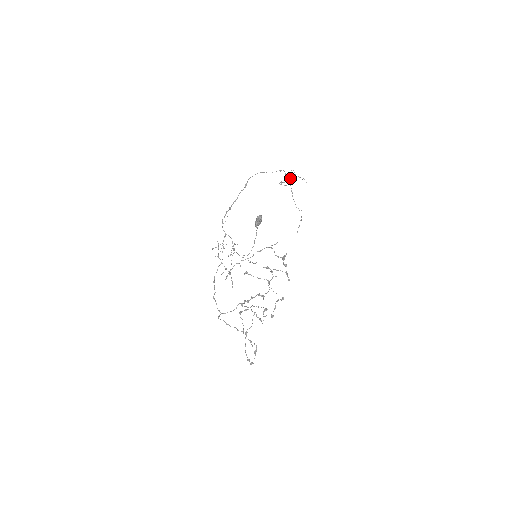
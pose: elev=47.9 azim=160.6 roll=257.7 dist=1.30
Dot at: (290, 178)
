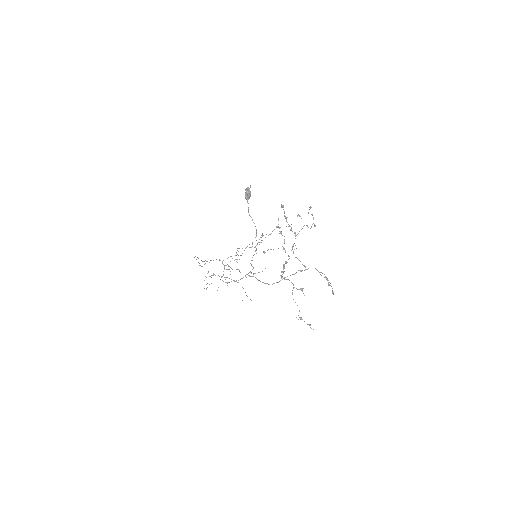
Dot at: (210, 276)
